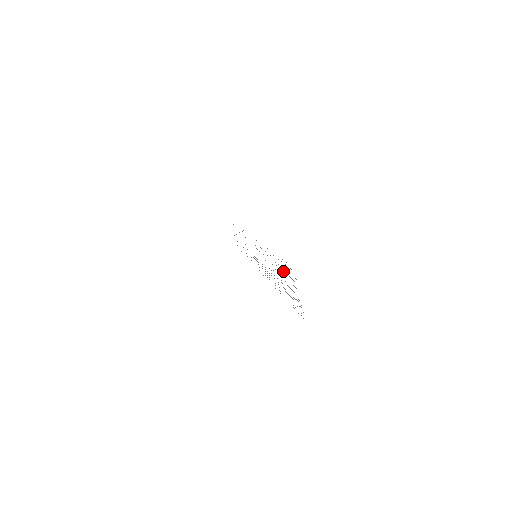
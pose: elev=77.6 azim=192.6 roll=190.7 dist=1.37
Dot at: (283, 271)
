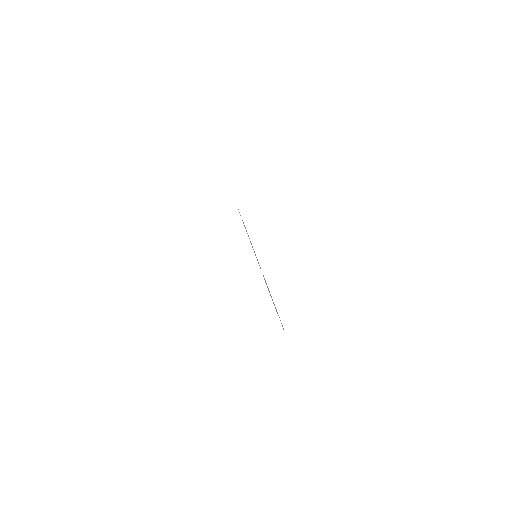
Dot at: occluded
